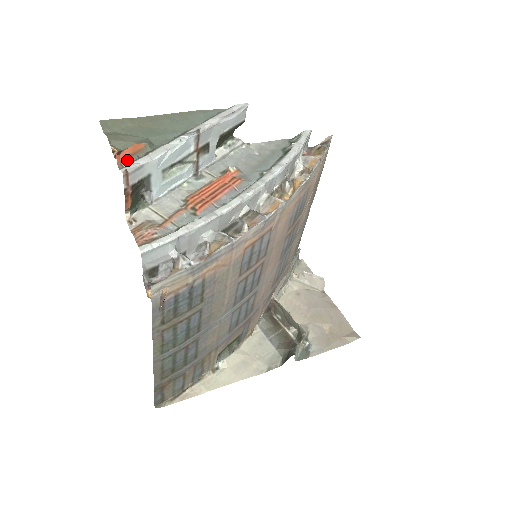
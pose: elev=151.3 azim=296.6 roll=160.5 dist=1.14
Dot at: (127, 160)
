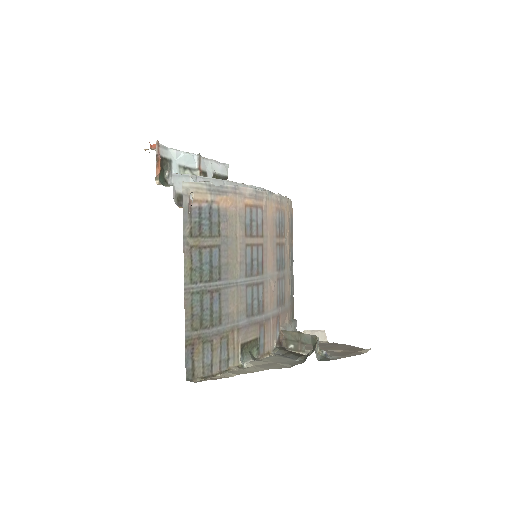
Dot at: occluded
